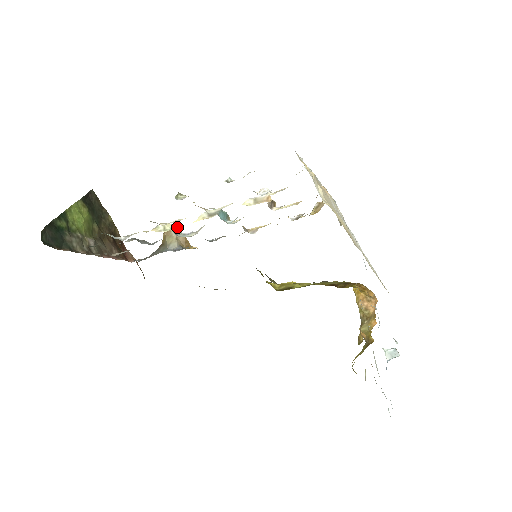
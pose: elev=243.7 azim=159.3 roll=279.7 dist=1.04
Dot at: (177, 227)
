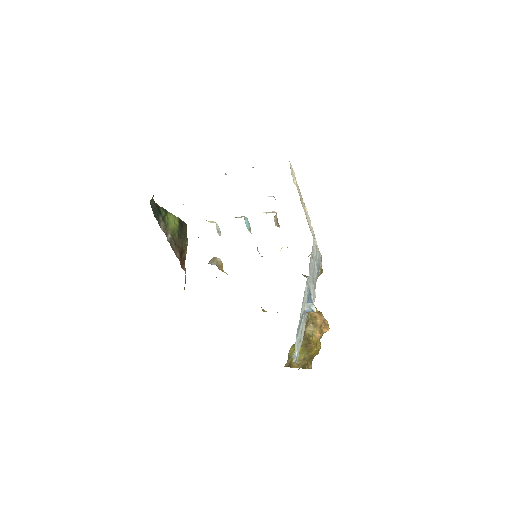
Dot at: occluded
